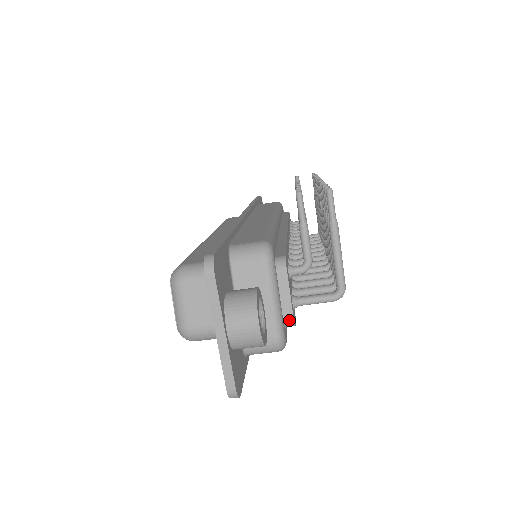
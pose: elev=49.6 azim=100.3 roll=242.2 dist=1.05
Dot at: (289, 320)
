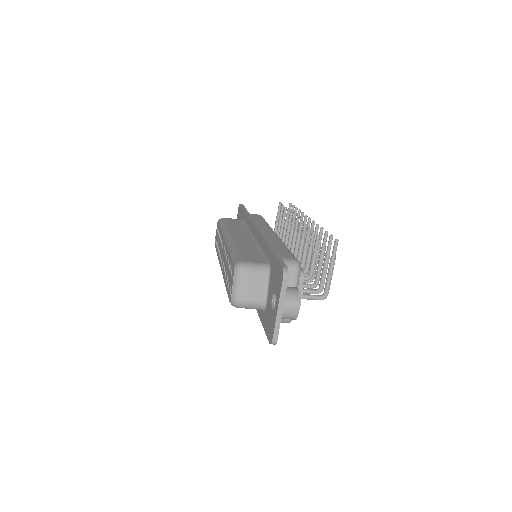
Dot at: occluded
